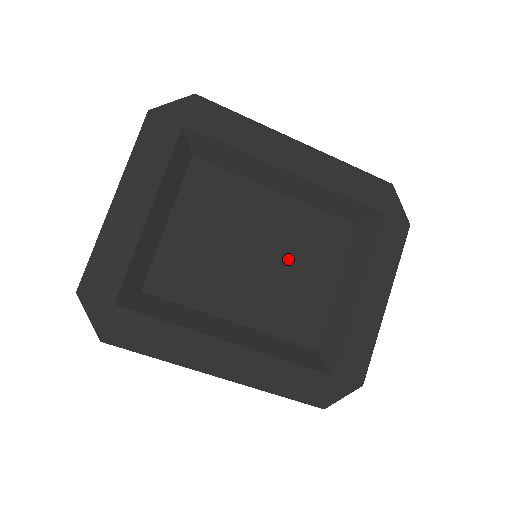
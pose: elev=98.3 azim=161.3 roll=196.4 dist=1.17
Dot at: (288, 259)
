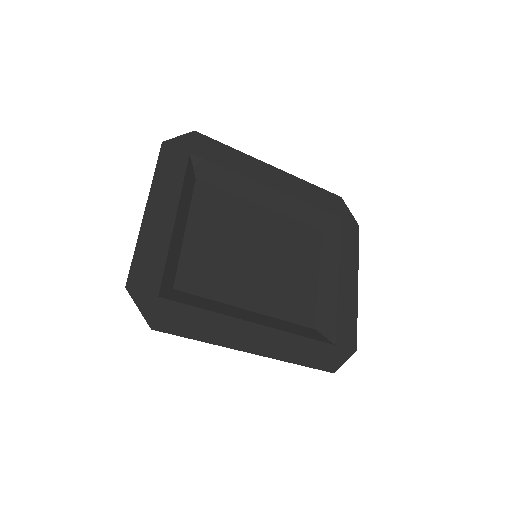
Dot at: (280, 257)
